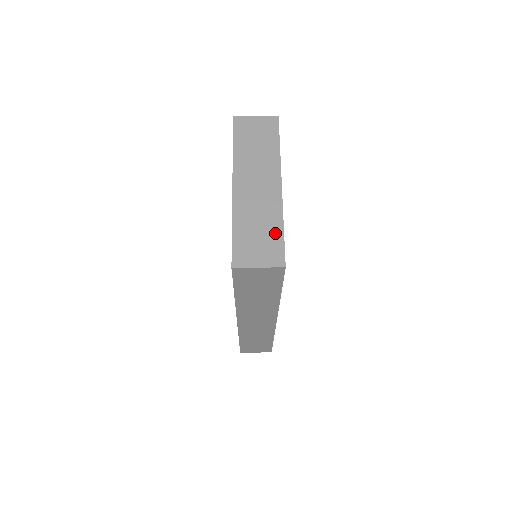
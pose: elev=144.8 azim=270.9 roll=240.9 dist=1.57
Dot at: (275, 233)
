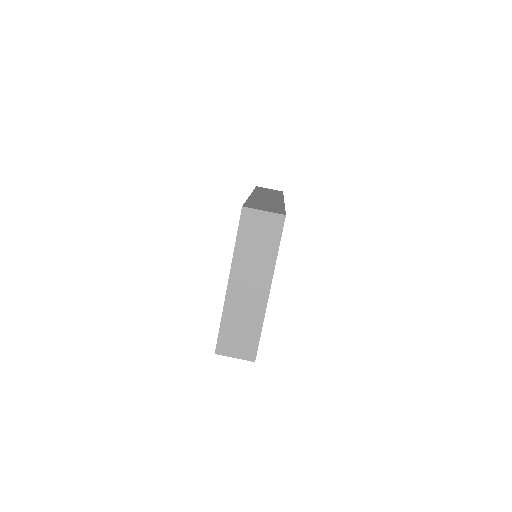
Dot at: (254, 334)
